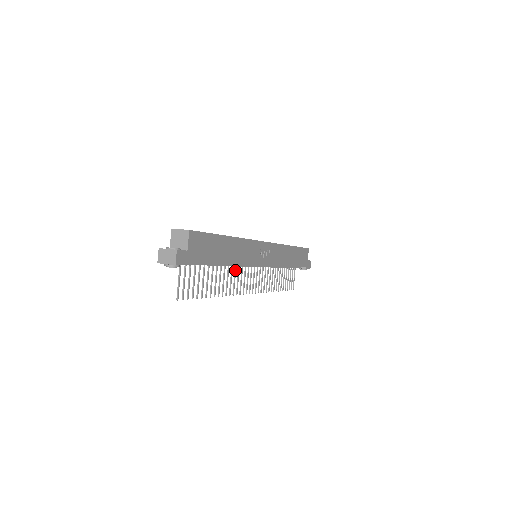
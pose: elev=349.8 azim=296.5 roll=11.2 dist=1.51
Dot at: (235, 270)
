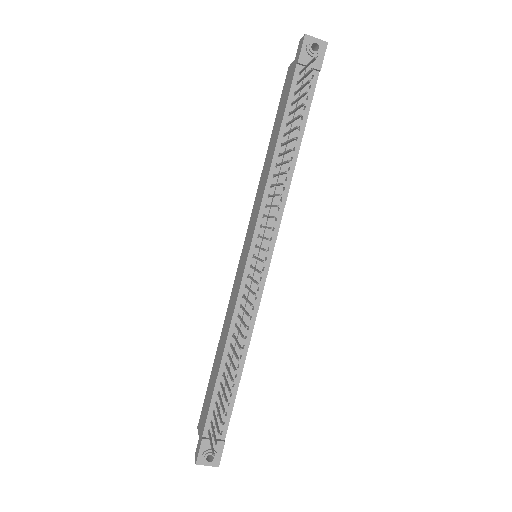
Dot at: (269, 205)
